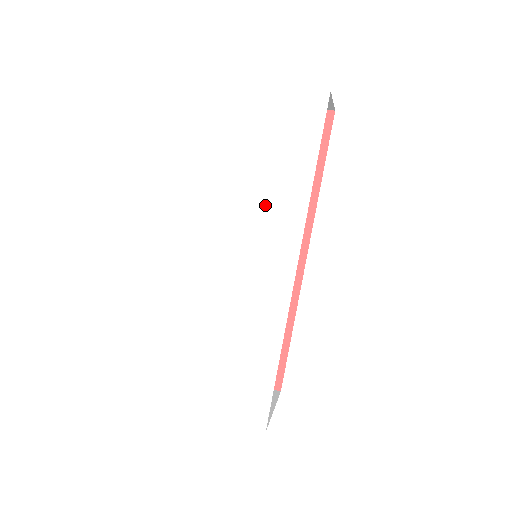
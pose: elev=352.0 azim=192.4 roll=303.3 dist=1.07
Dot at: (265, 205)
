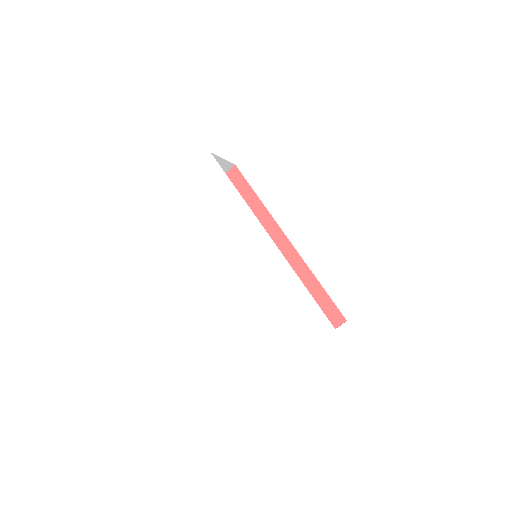
Dot at: (229, 222)
